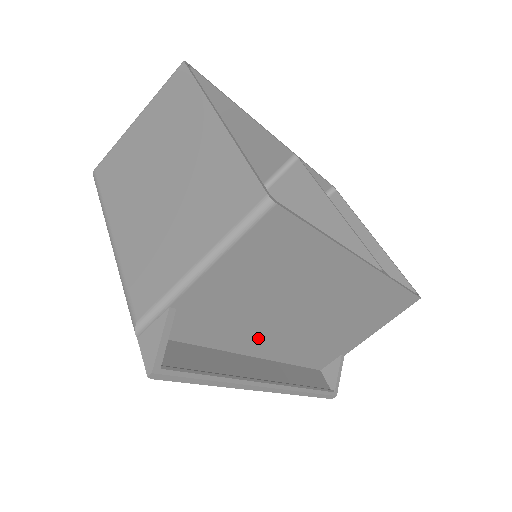
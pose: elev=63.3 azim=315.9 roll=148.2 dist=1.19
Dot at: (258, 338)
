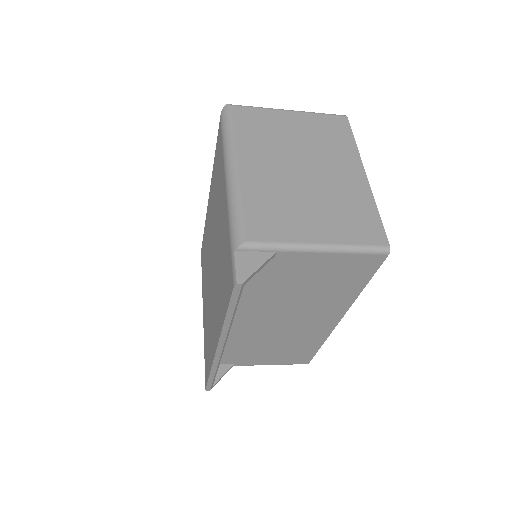
Dot at: (246, 312)
